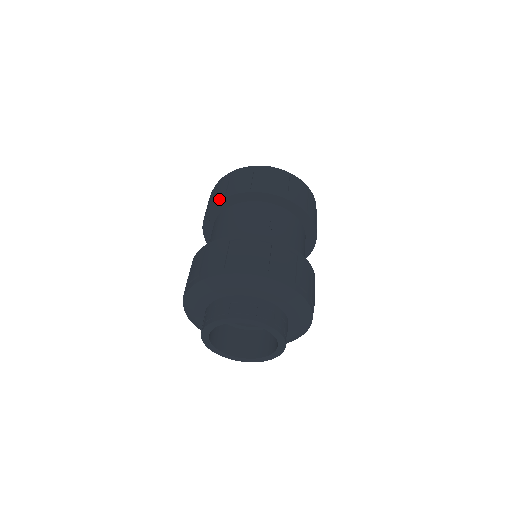
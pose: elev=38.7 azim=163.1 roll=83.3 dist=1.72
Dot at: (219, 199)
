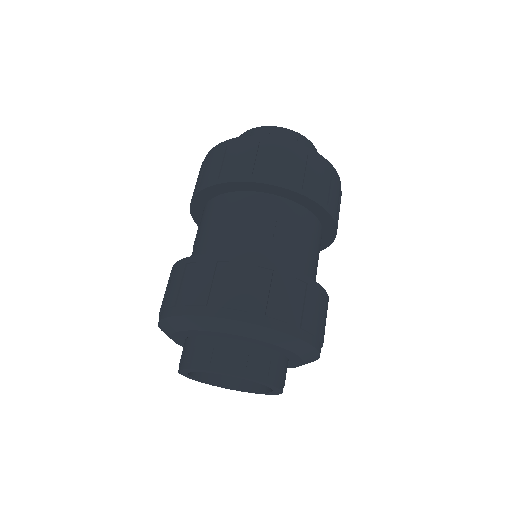
Dot at: (209, 184)
